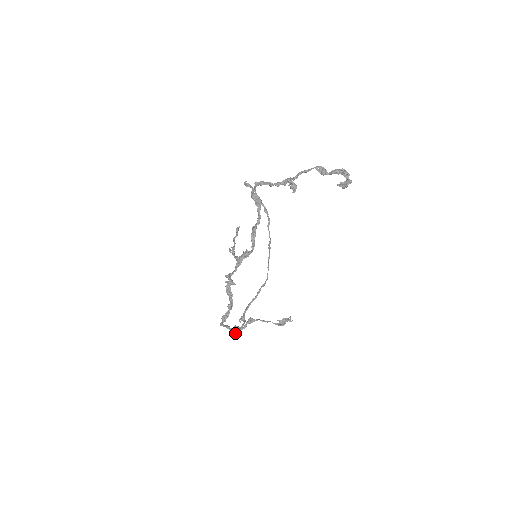
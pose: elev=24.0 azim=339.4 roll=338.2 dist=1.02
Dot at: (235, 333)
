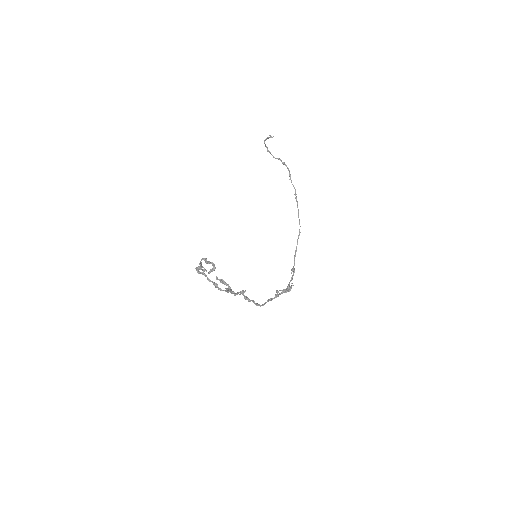
Dot at: occluded
